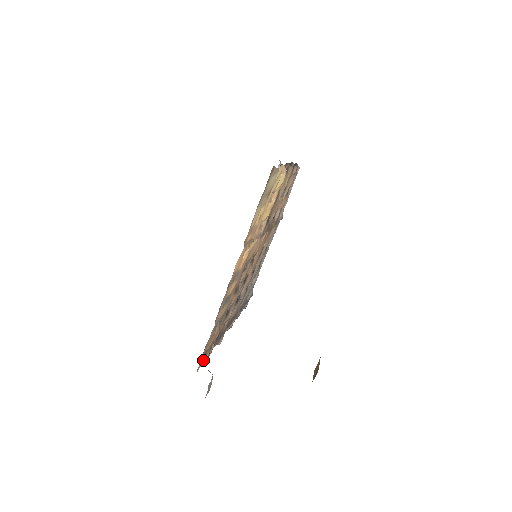
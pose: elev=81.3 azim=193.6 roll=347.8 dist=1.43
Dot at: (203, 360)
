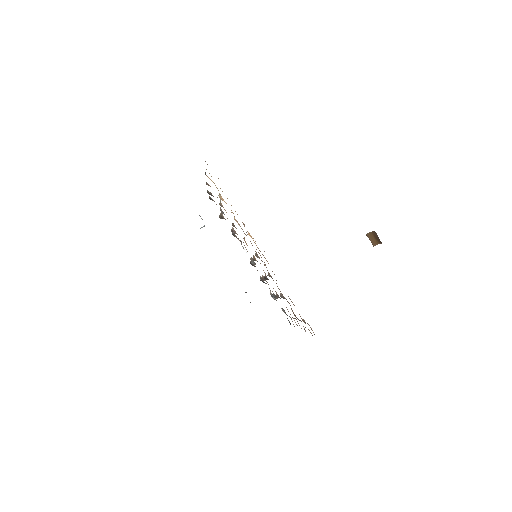
Dot at: (310, 327)
